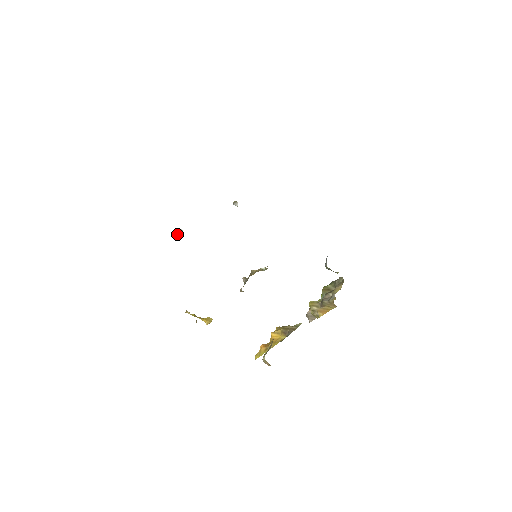
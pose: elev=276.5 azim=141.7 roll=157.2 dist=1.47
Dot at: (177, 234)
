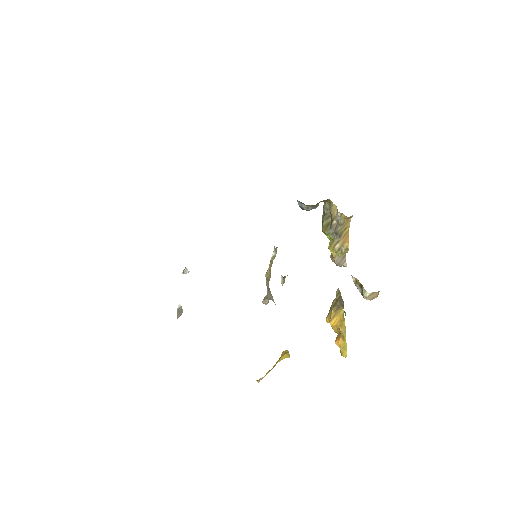
Dot at: occluded
